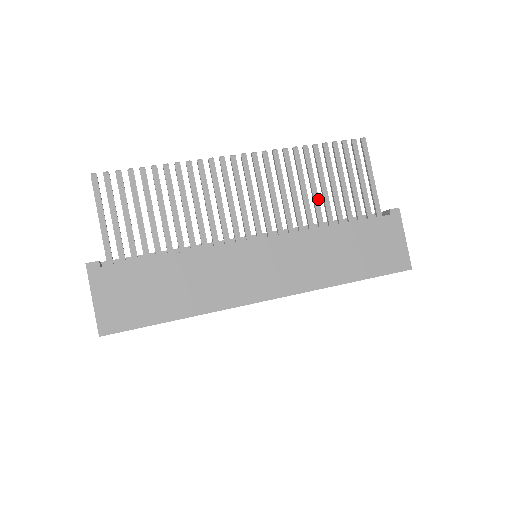
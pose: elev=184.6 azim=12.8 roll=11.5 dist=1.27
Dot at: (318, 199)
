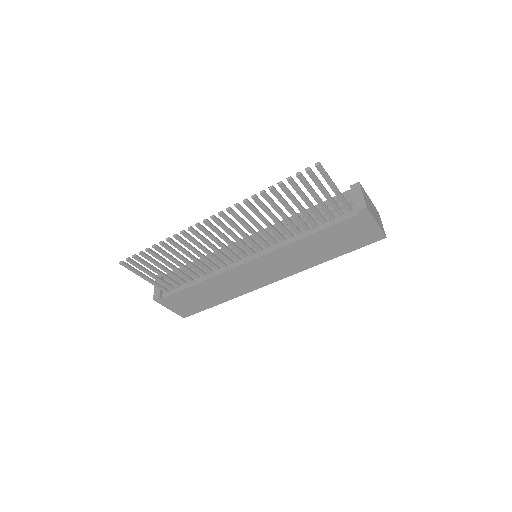
Dot at: (289, 220)
